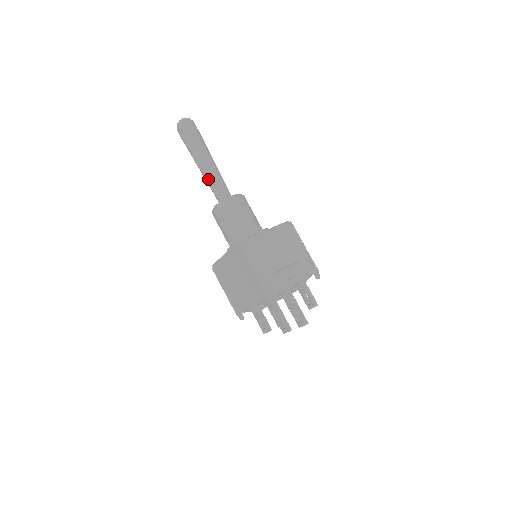
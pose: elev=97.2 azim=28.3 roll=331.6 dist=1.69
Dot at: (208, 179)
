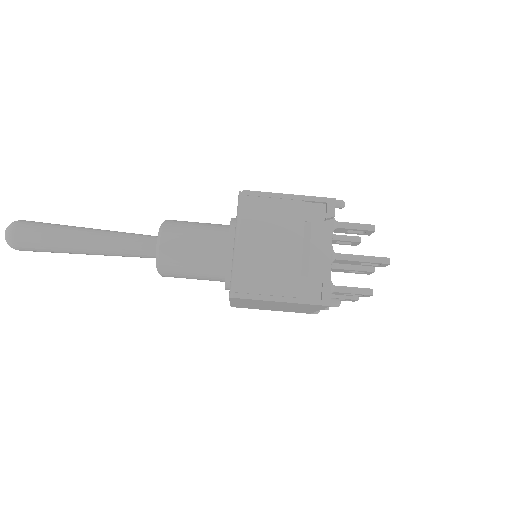
Dot at: (114, 255)
